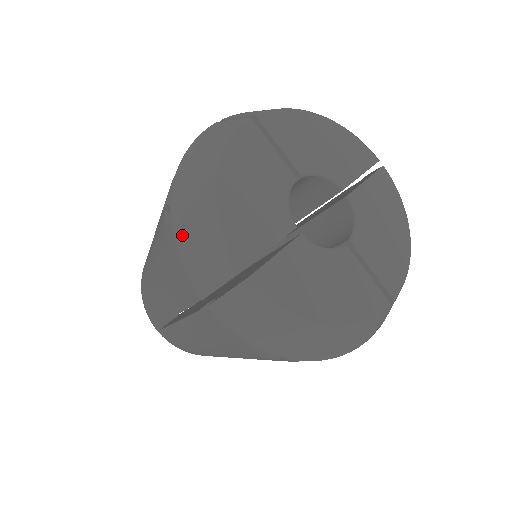
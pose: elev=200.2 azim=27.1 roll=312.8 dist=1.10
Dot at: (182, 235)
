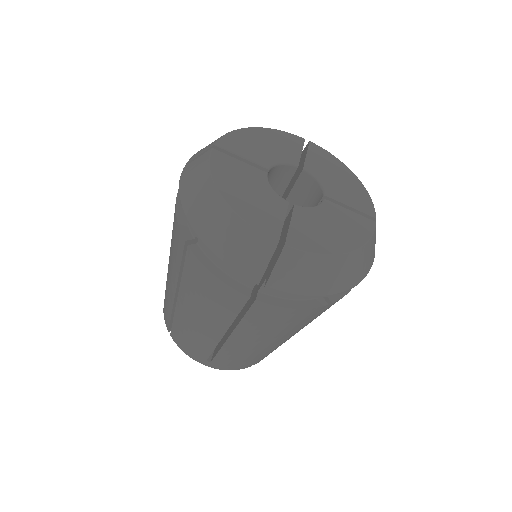
Dot at: (218, 247)
